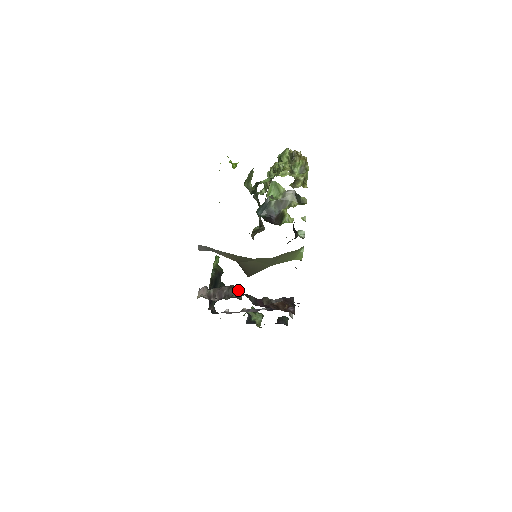
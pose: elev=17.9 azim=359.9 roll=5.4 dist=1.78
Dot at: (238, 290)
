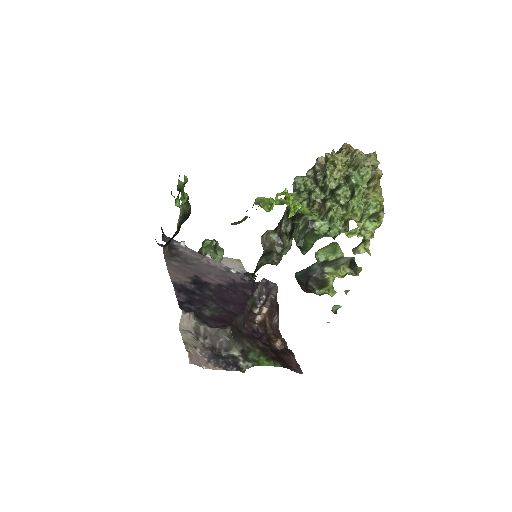
Dot at: (233, 327)
